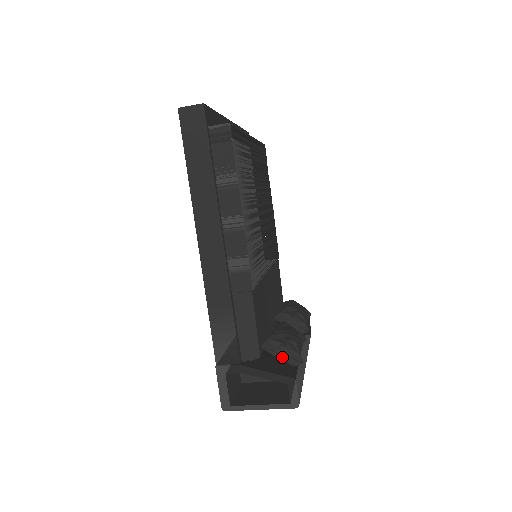
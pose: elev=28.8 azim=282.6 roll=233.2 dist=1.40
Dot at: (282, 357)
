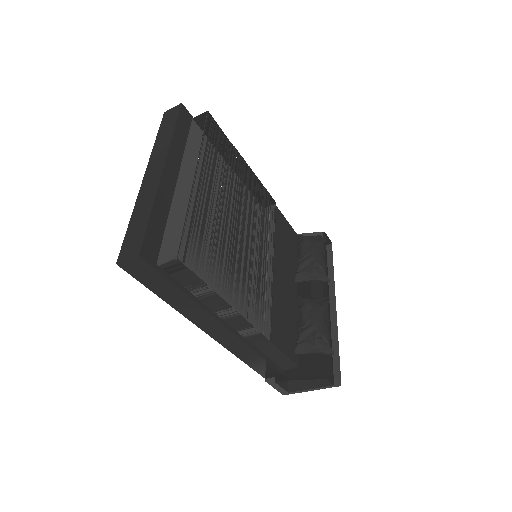
Dot at: (315, 352)
